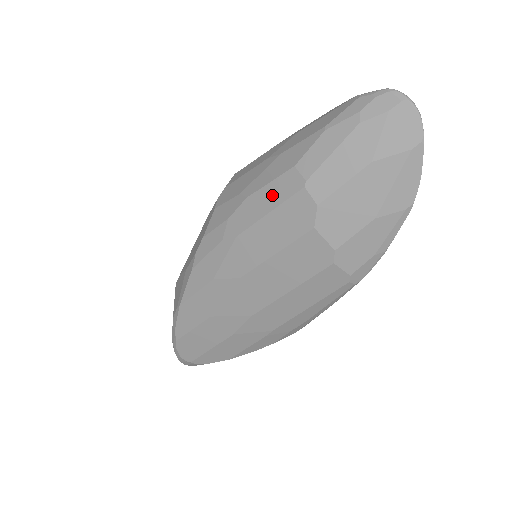
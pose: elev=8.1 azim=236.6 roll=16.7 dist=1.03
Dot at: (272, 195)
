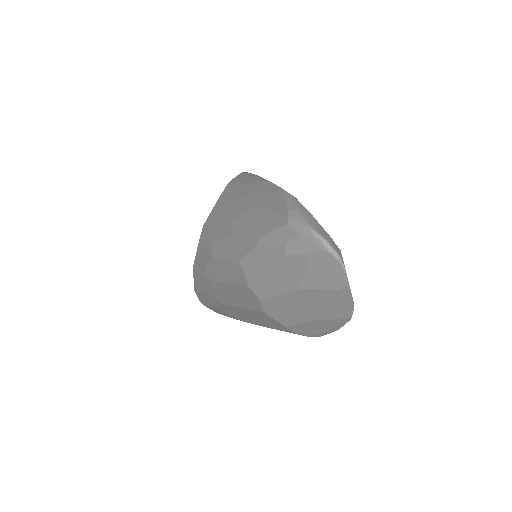
Dot at: (228, 271)
